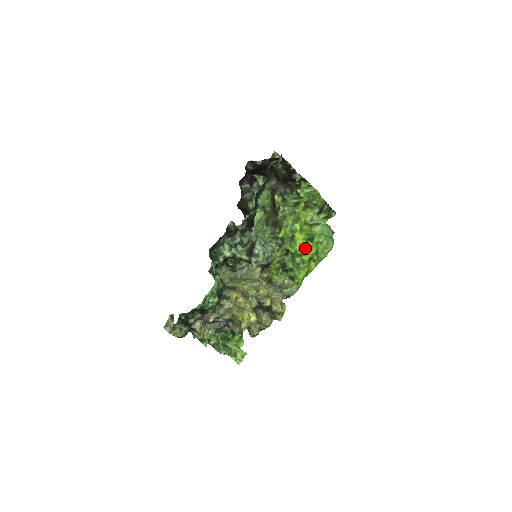
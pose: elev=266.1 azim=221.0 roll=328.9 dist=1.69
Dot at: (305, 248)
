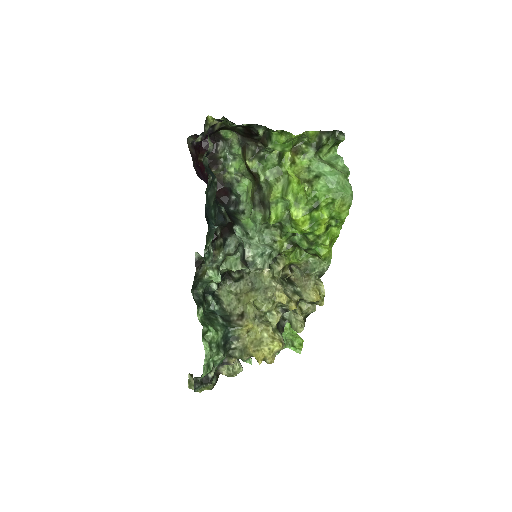
Dot at: (312, 223)
